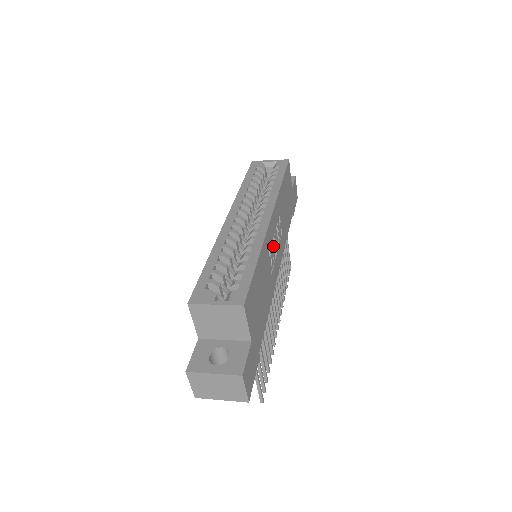
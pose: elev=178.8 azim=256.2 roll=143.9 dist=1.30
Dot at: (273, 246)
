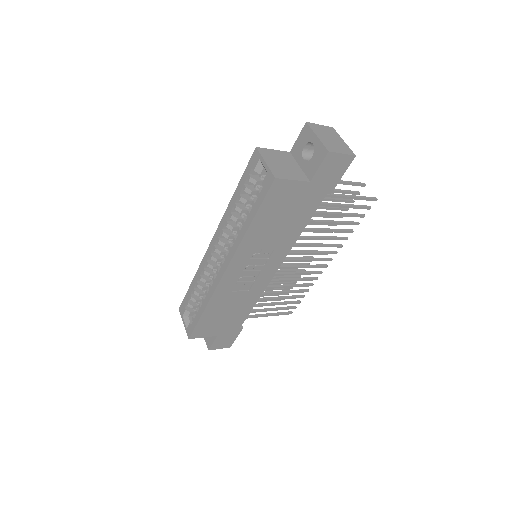
Dot at: (245, 277)
